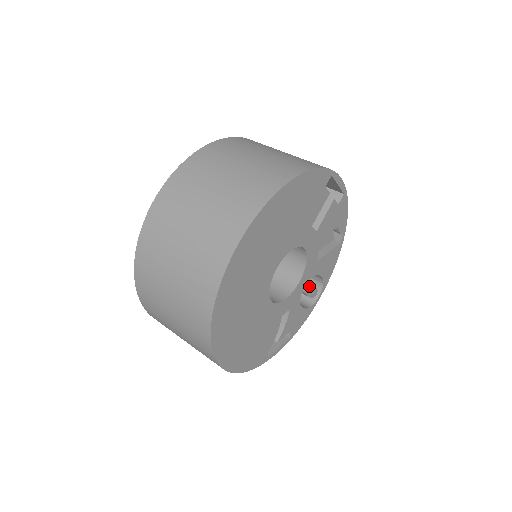
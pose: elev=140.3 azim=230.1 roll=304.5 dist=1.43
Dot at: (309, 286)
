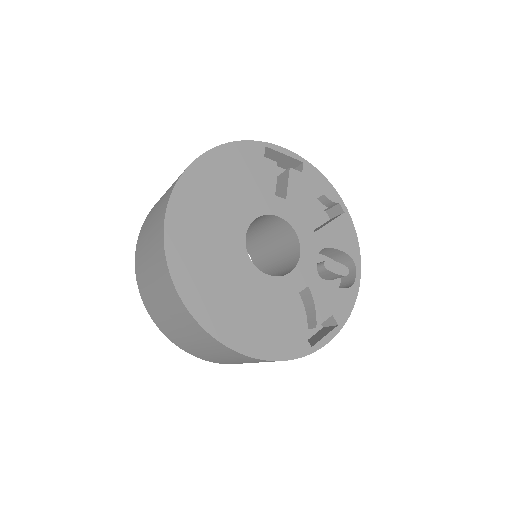
Dot at: (325, 261)
